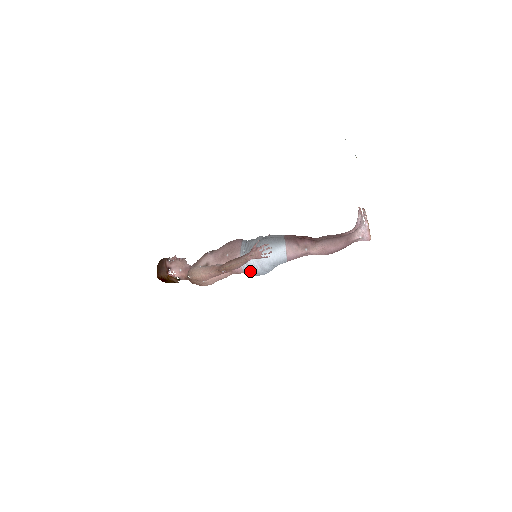
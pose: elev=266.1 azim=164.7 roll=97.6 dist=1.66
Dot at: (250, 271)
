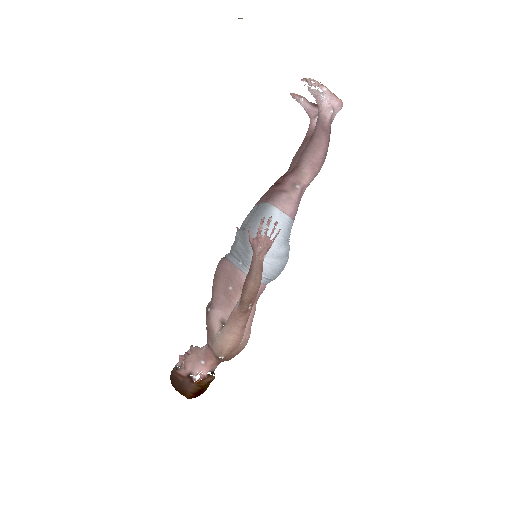
Dot at: (271, 275)
